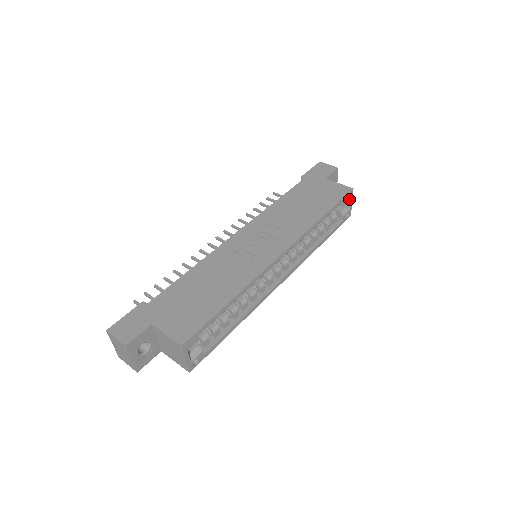
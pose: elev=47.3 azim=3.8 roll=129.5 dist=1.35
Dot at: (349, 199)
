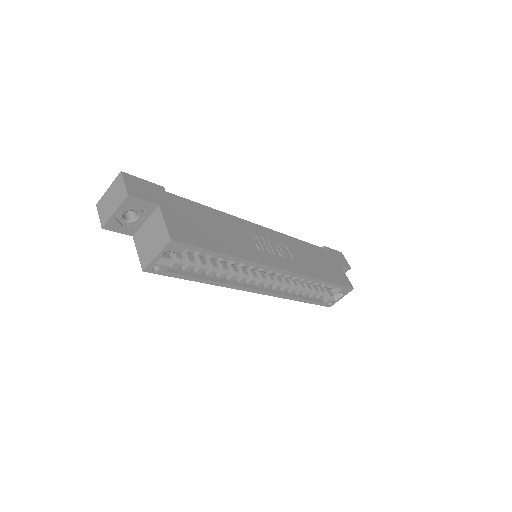
Dot at: (344, 293)
